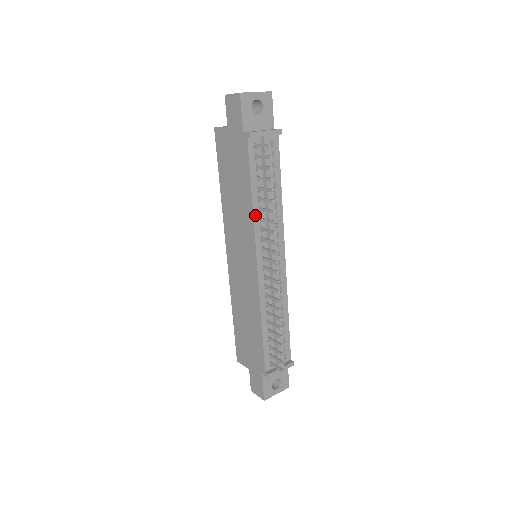
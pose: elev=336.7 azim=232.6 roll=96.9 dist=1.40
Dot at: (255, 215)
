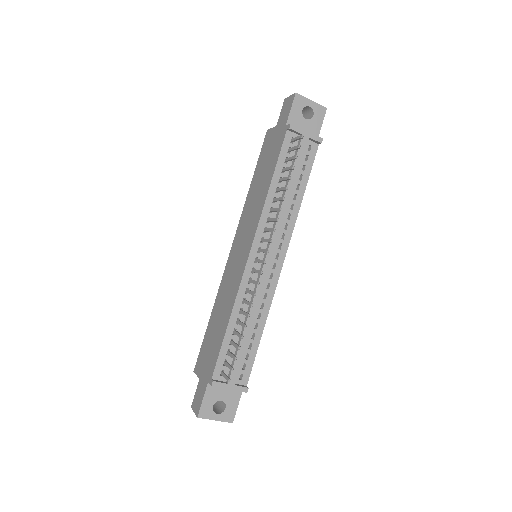
Dot at: (267, 202)
